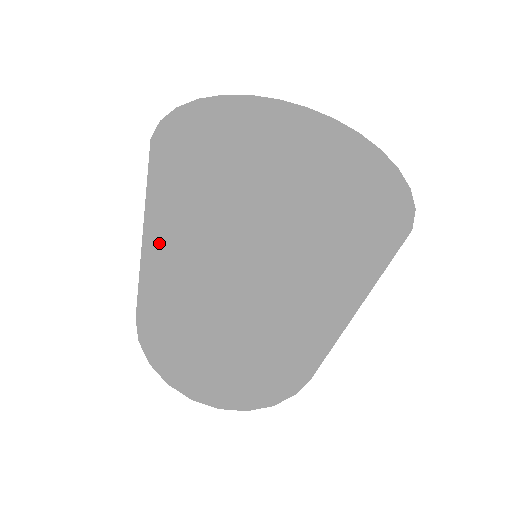
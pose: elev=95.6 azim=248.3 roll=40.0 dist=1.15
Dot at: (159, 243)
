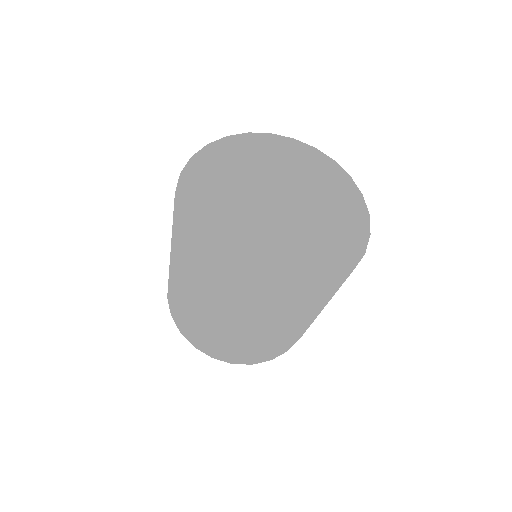
Dot at: (185, 267)
